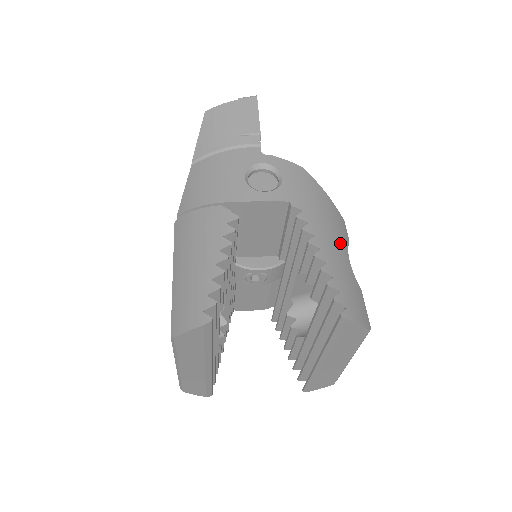
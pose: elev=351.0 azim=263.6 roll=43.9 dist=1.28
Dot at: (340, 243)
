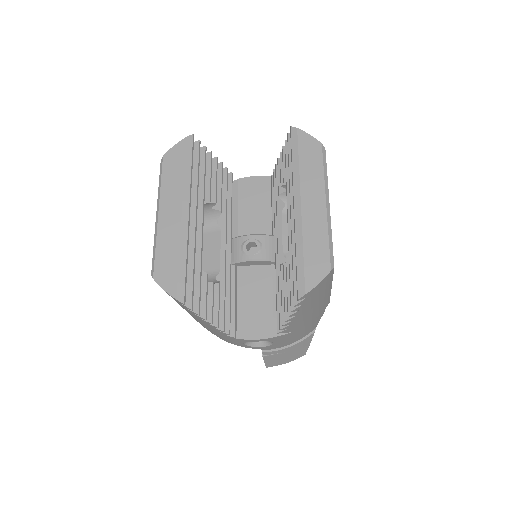
Dot at: occluded
